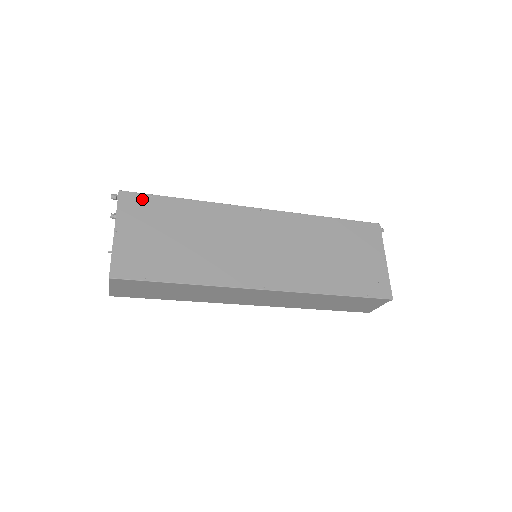
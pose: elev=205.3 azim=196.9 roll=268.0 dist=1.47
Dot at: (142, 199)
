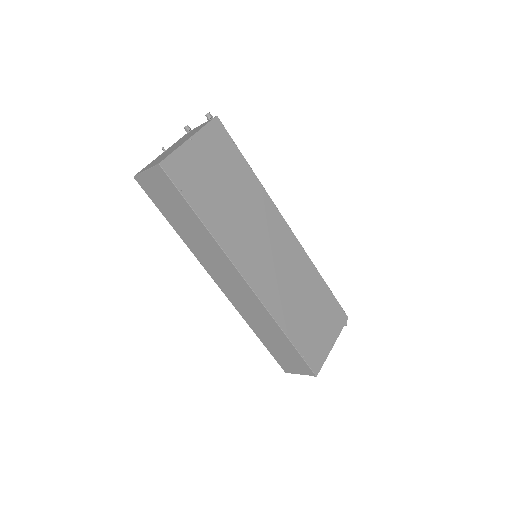
Dot at: (226, 138)
